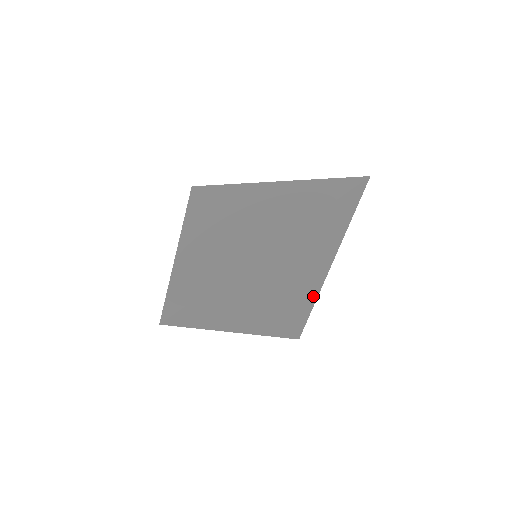
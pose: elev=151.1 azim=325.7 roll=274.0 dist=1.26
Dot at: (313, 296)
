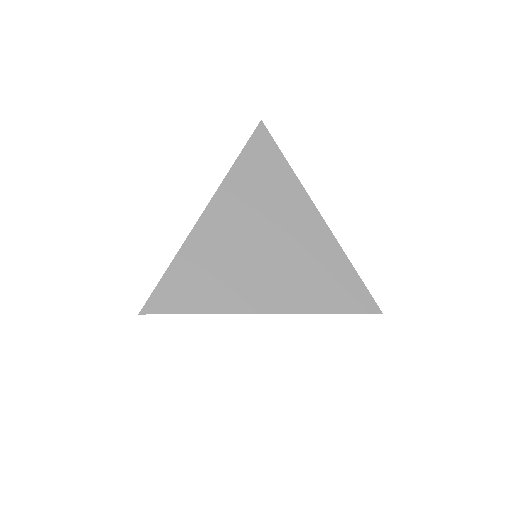
Dot at: occluded
